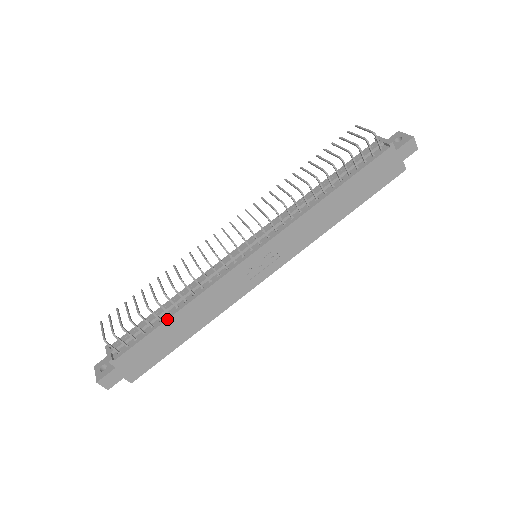
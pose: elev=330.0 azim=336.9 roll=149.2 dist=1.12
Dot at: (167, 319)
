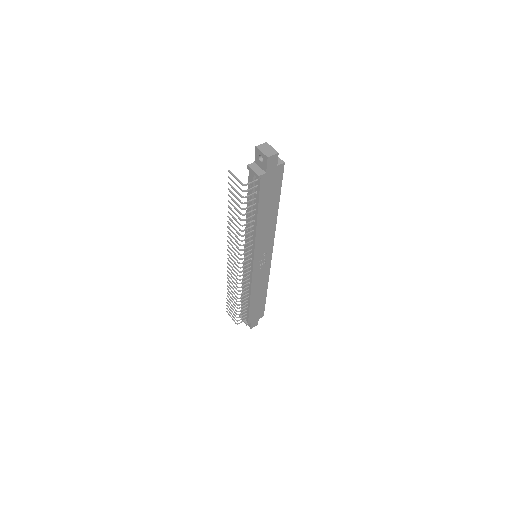
Dot at: (249, 304)
